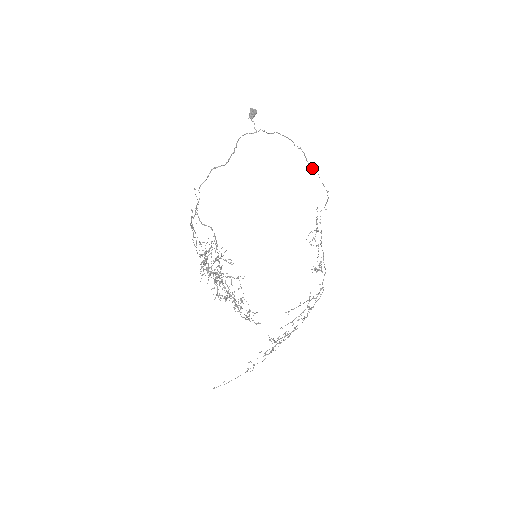
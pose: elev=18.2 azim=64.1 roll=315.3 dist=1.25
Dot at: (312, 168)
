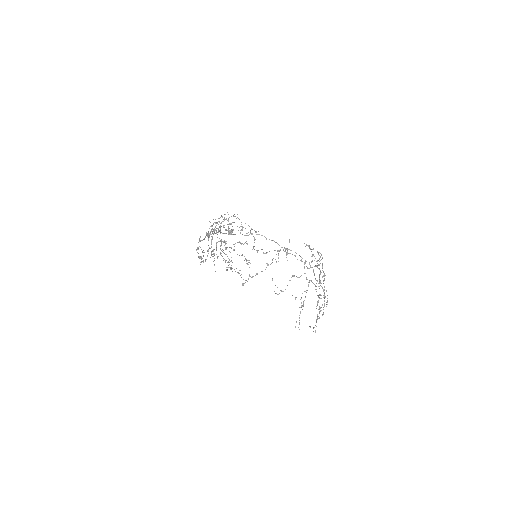
Dot at: occluded
